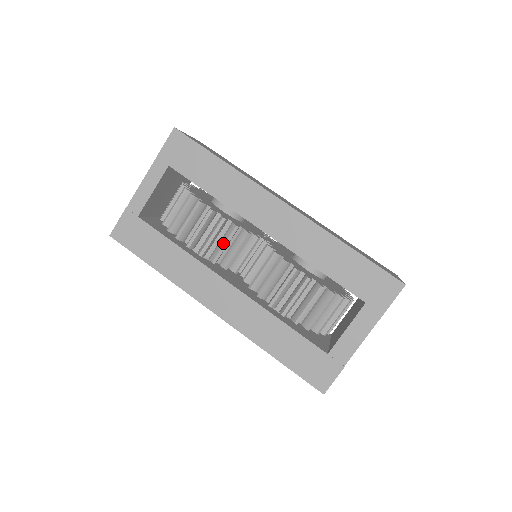
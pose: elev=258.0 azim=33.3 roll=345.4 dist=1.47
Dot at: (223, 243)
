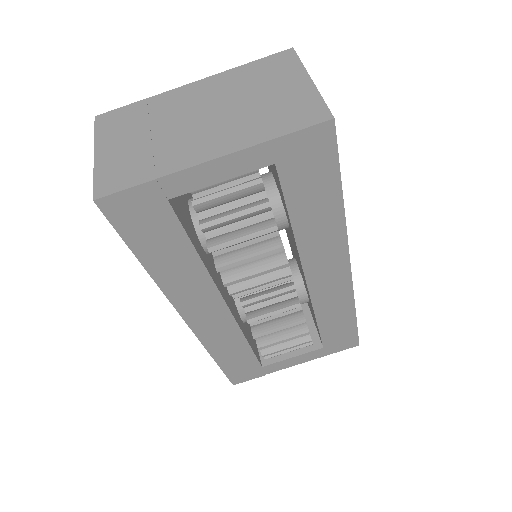
Dot at: (263, 287)
